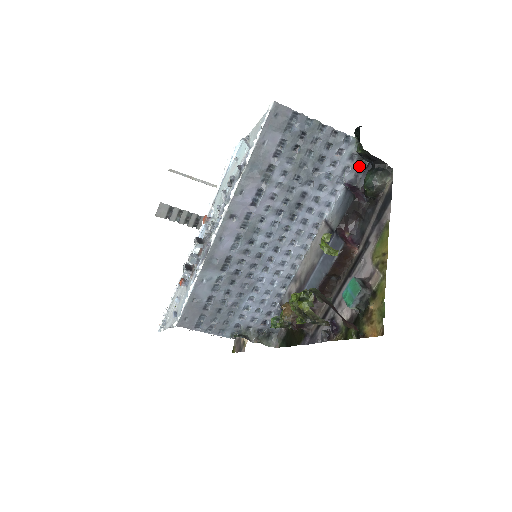
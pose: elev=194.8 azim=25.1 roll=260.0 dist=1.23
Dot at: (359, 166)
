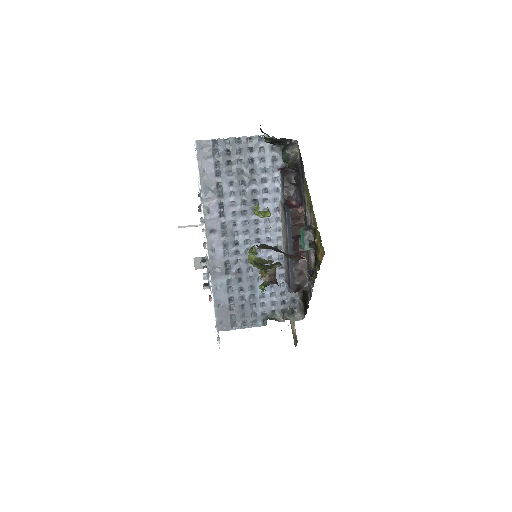
Dot at: occluded
